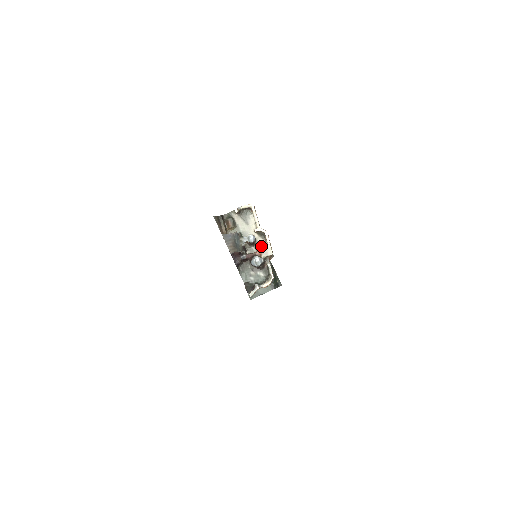
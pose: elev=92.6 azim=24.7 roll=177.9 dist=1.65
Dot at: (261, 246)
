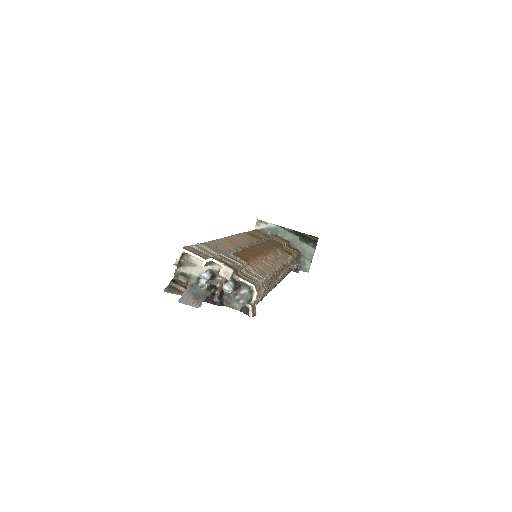
Dot at: (219, 273)
